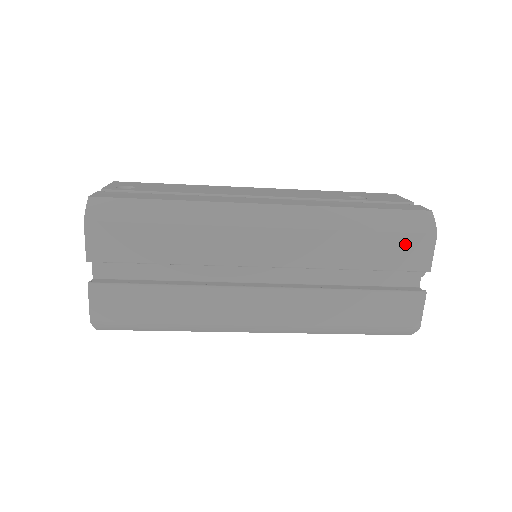
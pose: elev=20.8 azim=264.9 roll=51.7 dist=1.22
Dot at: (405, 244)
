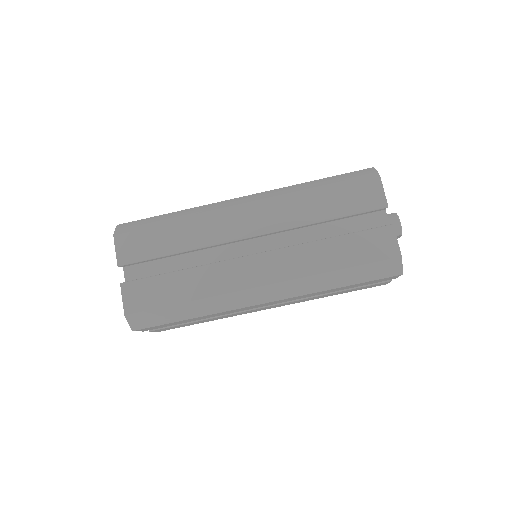
Dot at: (357, 190)
